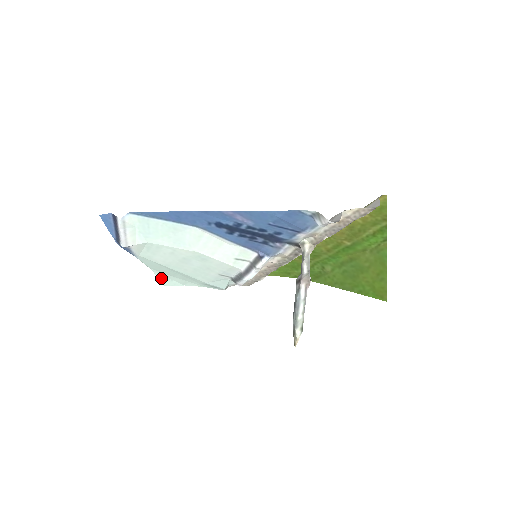
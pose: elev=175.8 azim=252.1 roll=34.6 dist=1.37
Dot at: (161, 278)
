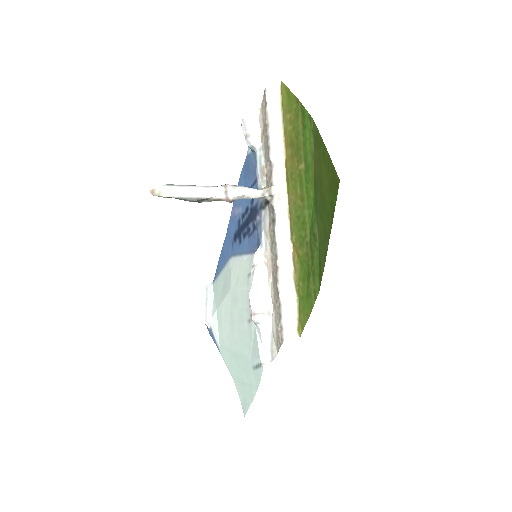
Dot at: (242, 399)
